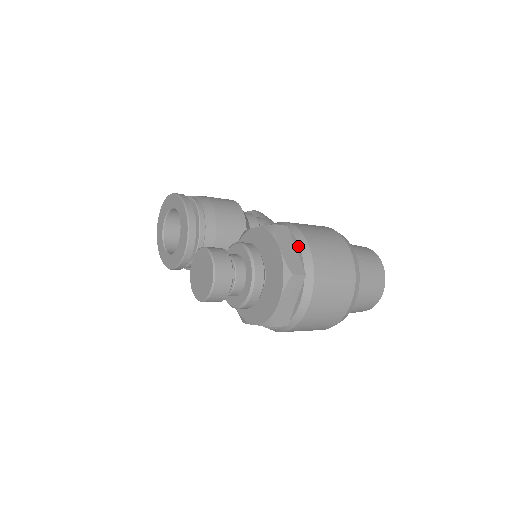
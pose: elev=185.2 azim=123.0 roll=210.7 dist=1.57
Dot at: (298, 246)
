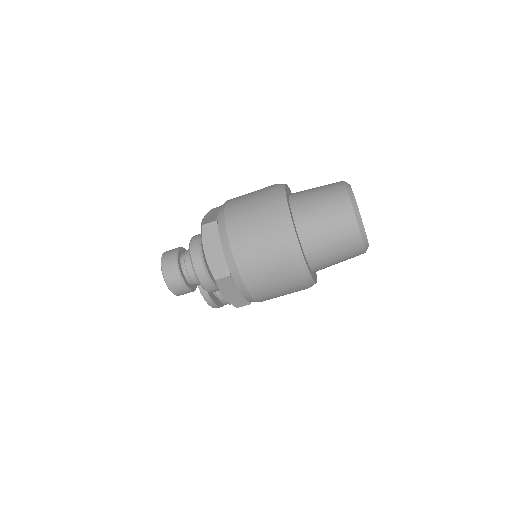
Dot at: occluded
